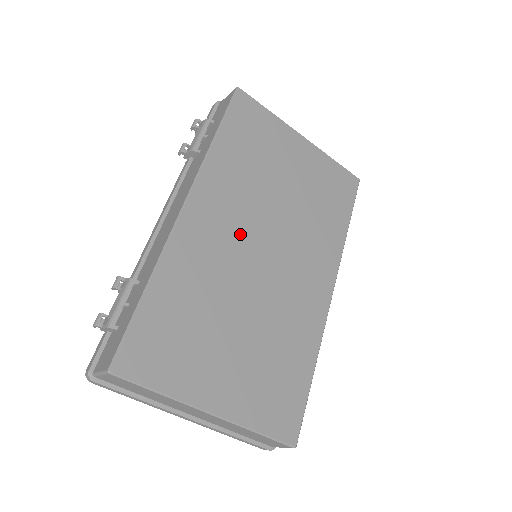
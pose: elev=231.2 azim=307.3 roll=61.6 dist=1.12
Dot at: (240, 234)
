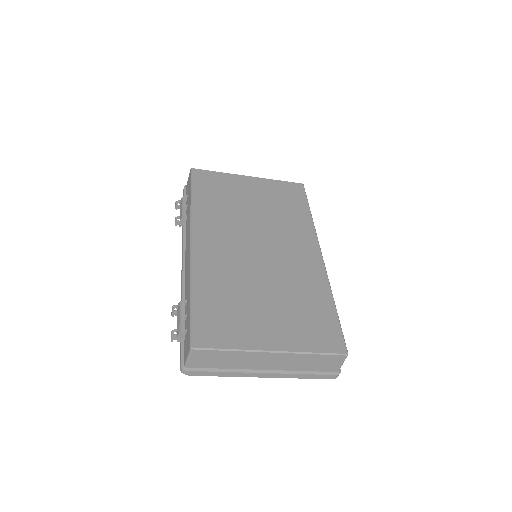
Dot at: (236, 244)
